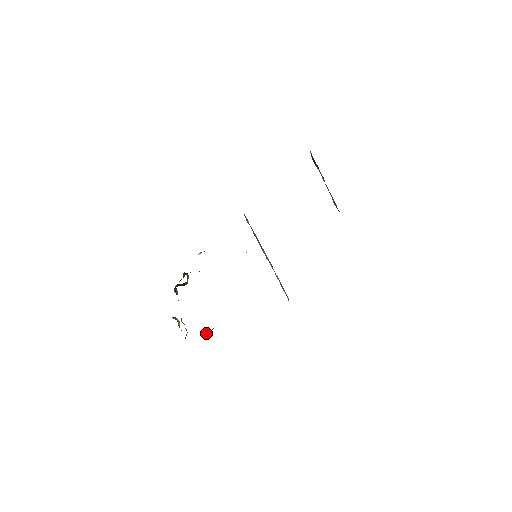
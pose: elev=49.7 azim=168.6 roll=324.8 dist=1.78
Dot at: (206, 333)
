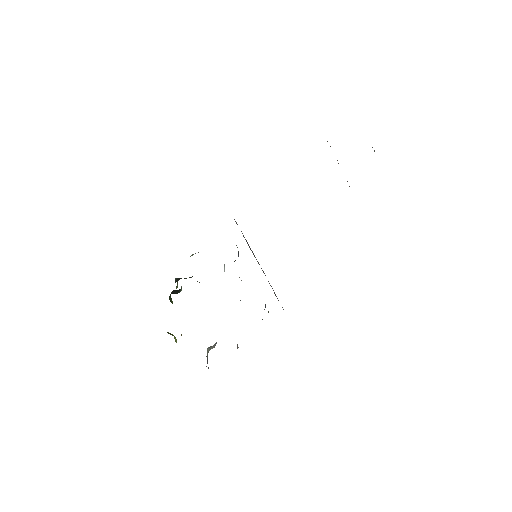
Dot at: (207, 349)
